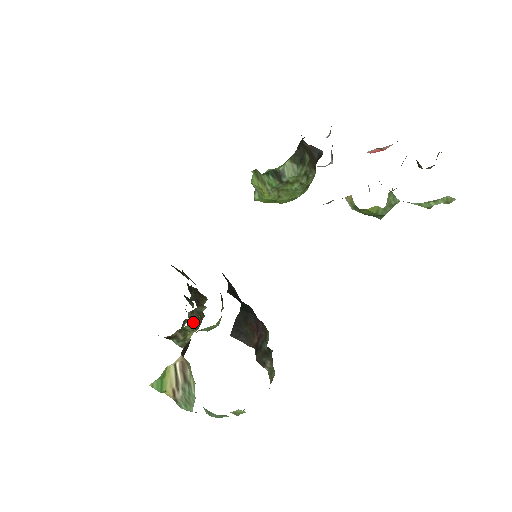
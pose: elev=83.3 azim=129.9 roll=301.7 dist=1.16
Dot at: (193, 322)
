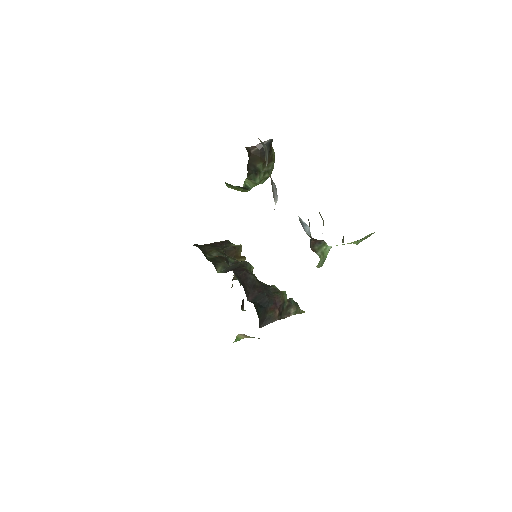
Dot at: occluded
